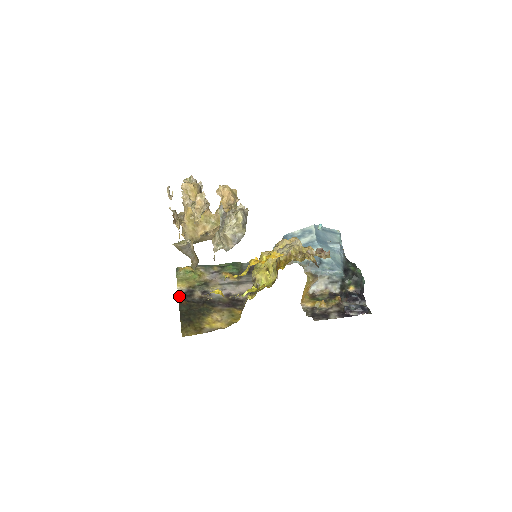
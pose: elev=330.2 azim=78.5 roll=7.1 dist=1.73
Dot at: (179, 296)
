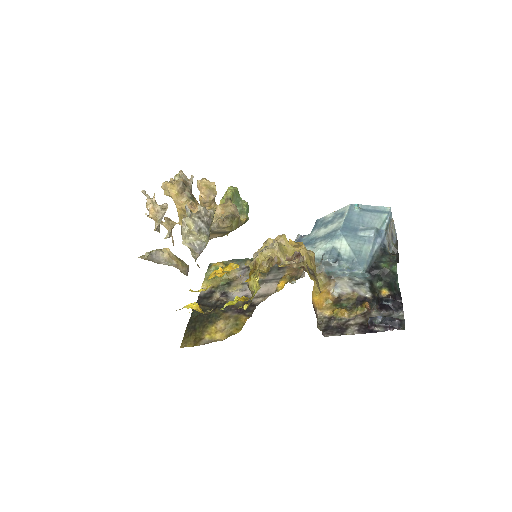
Dot at: (199, 298)
